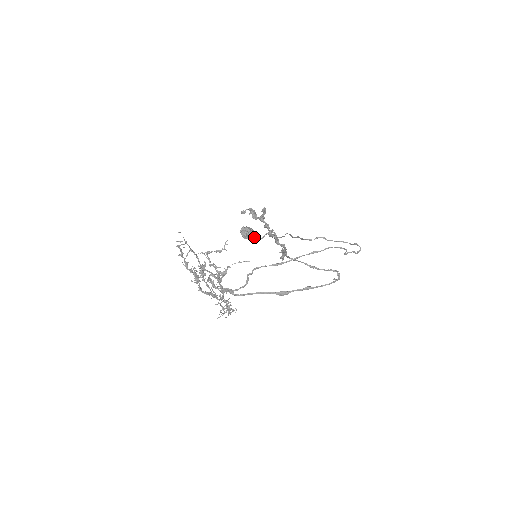
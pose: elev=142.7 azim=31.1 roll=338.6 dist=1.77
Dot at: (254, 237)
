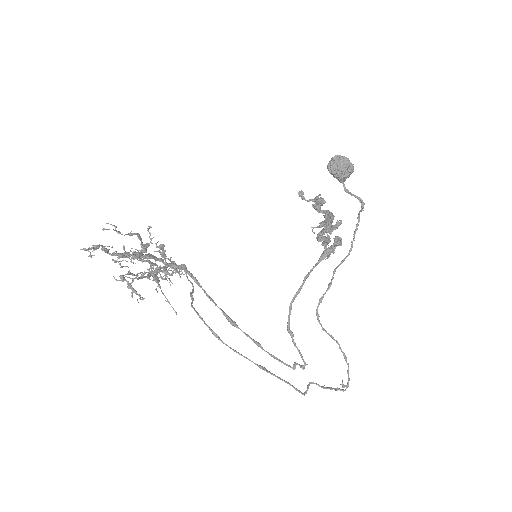
Dot at: (341, 181)
